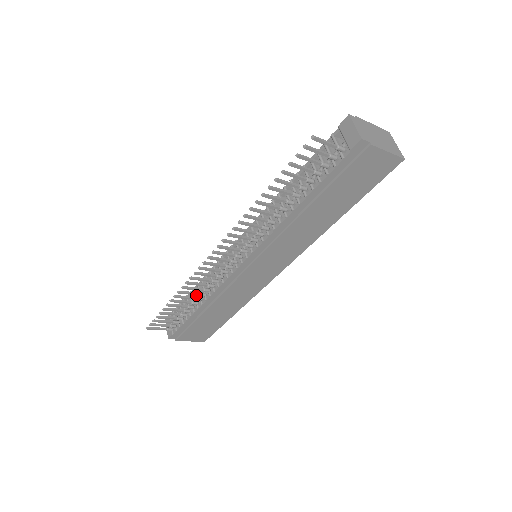
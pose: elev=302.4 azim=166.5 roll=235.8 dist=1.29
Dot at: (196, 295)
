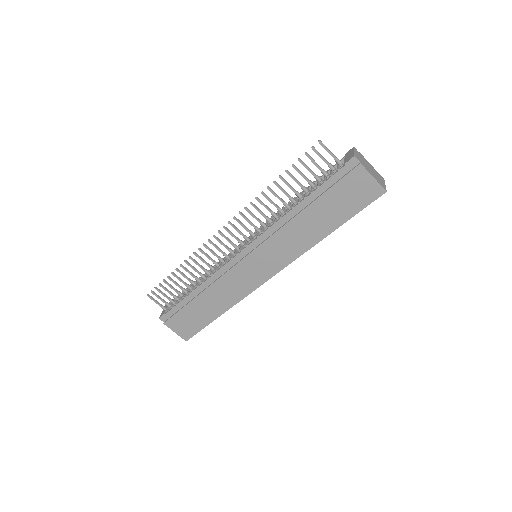
Dot at: (198, 282)
